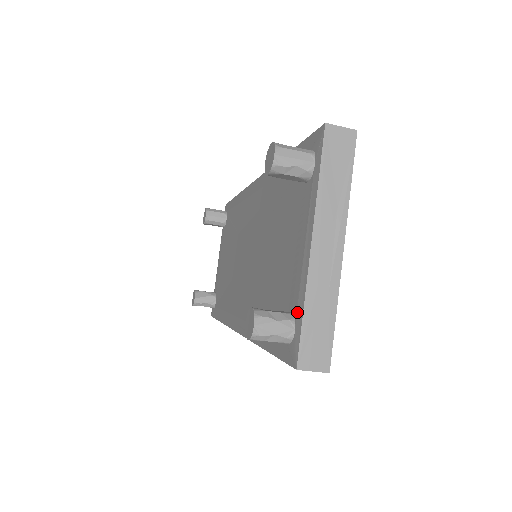
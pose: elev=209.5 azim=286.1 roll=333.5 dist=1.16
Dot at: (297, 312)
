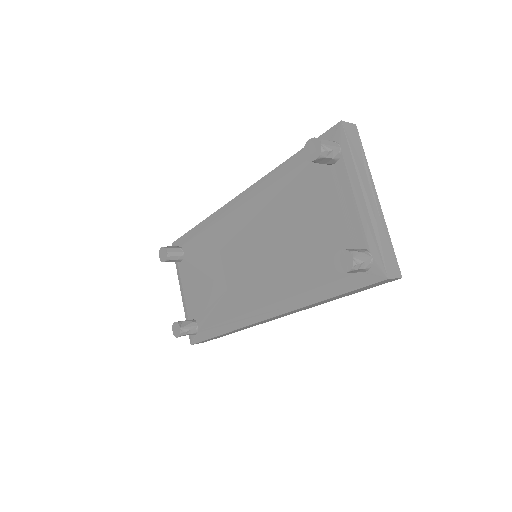
Dot at: (369, 244)
